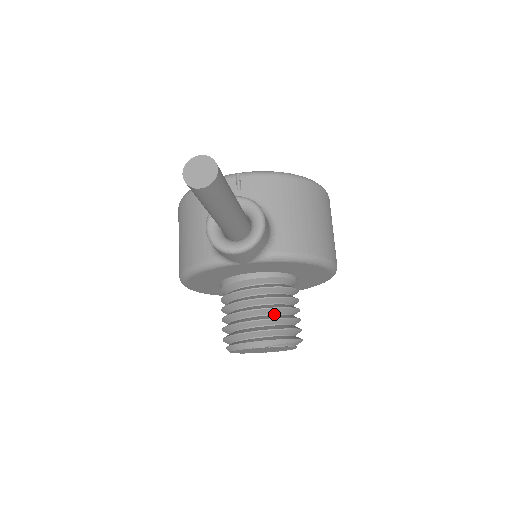
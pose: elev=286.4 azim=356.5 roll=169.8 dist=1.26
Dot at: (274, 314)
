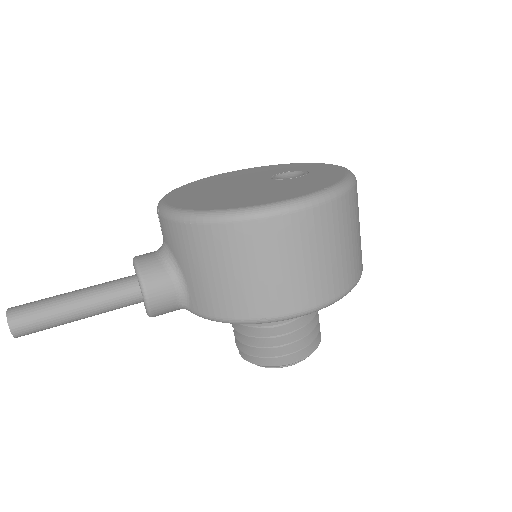
Dot at: occluded
